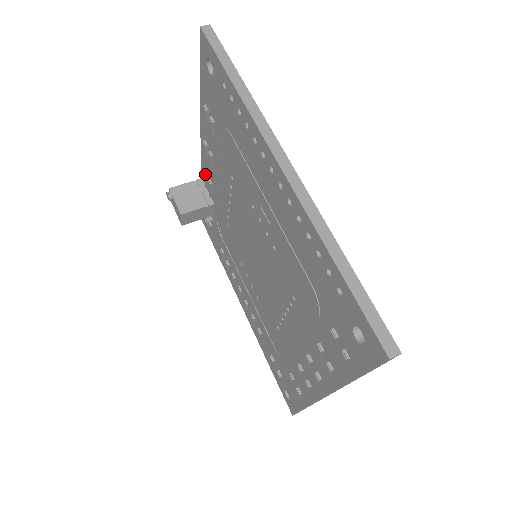
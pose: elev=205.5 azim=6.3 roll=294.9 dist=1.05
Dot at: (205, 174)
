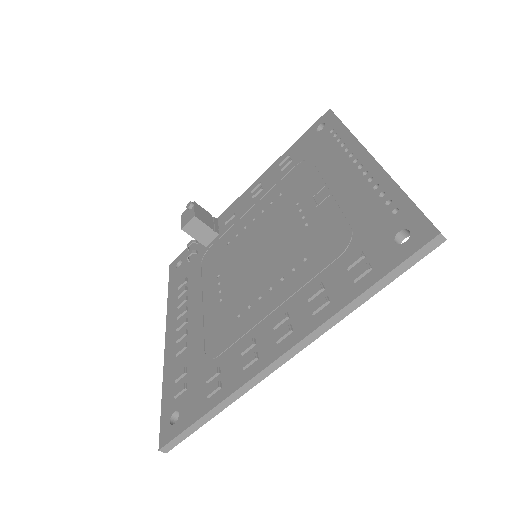
Dot at: (229, 212)
